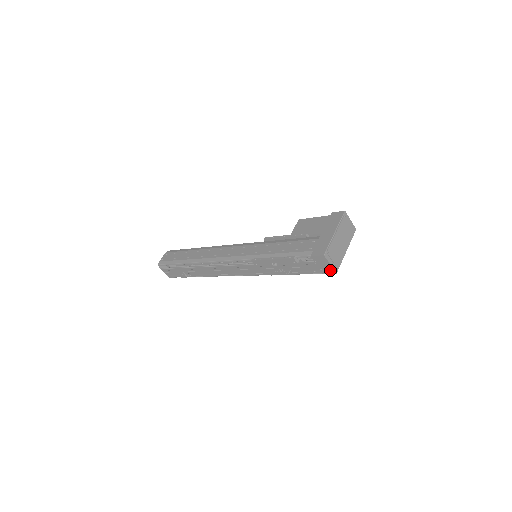
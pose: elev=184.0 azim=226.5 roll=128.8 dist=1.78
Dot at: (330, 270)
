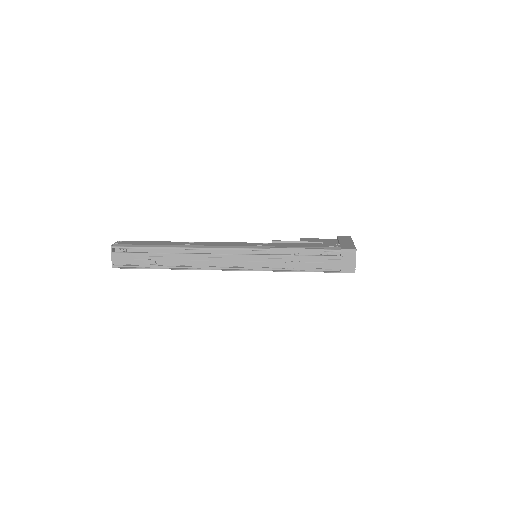
Dot at: (351, 268)
